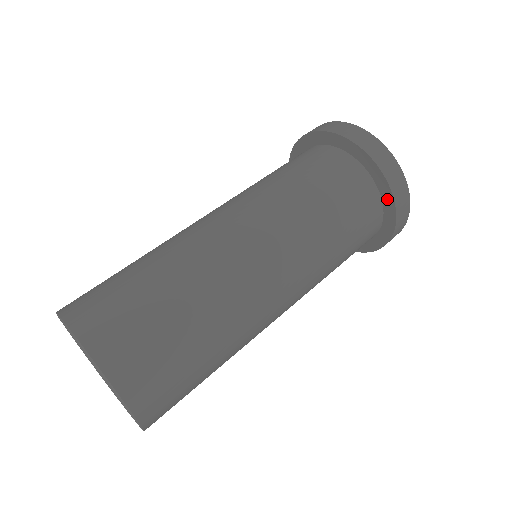
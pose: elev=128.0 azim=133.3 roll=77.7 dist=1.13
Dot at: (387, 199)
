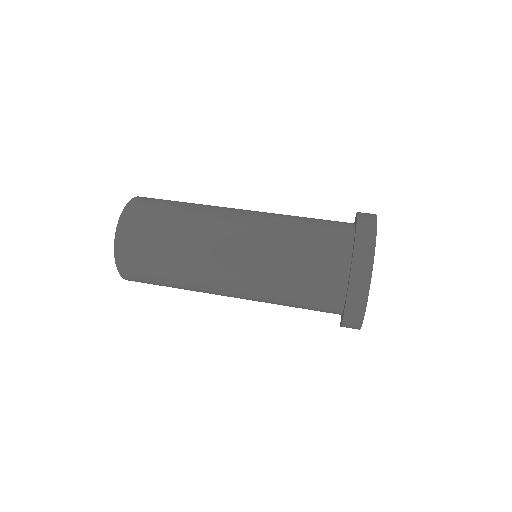
Dot at: (355, 231)
